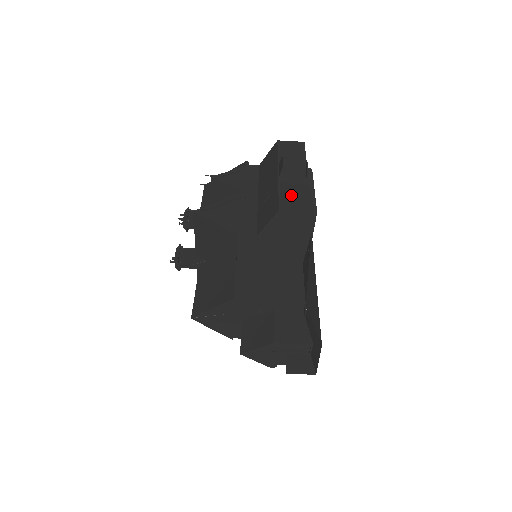
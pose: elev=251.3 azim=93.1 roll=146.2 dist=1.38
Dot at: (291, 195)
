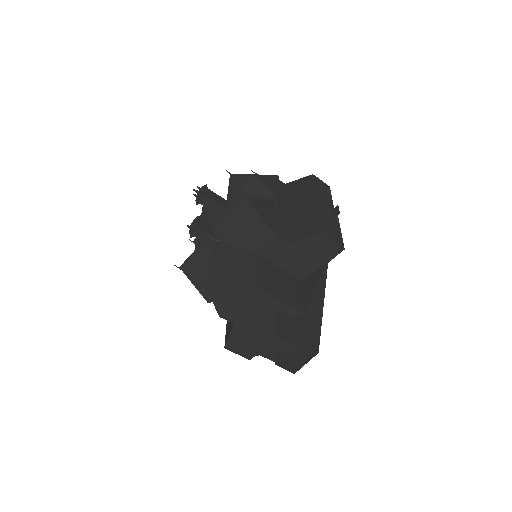
Dot at: (328, 226)
